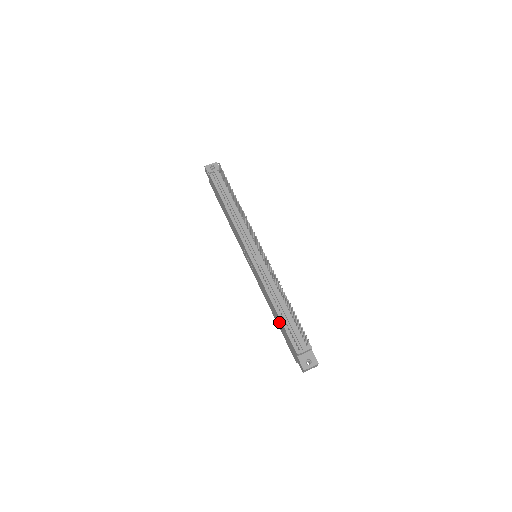
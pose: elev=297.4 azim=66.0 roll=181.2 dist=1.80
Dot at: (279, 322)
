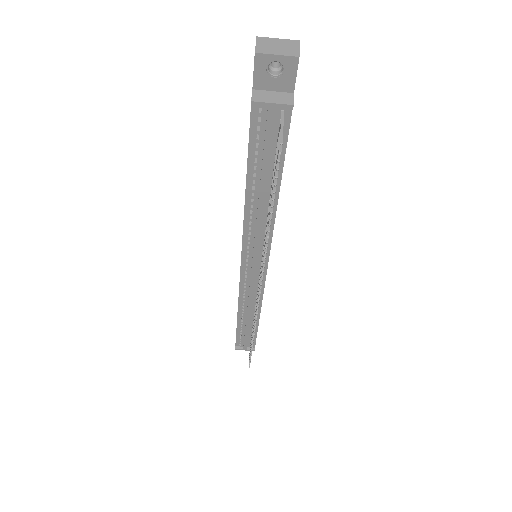
Dot at: occluded
